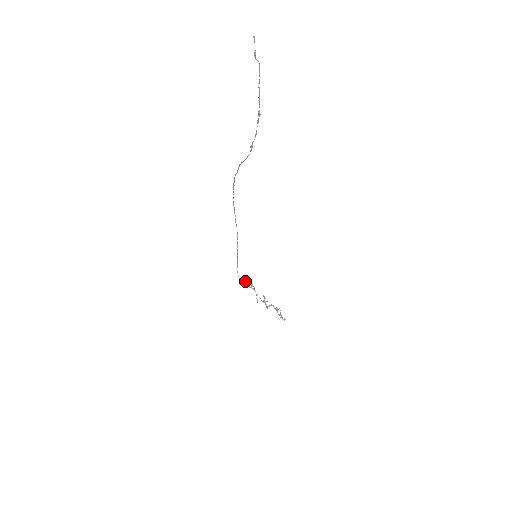
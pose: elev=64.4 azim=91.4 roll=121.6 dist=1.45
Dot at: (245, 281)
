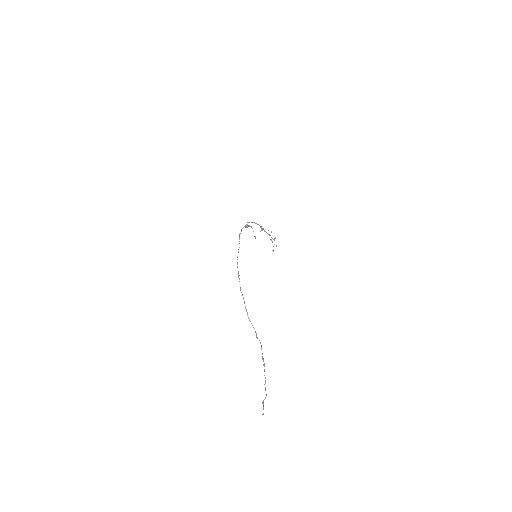
Dot at: (245, 227)
